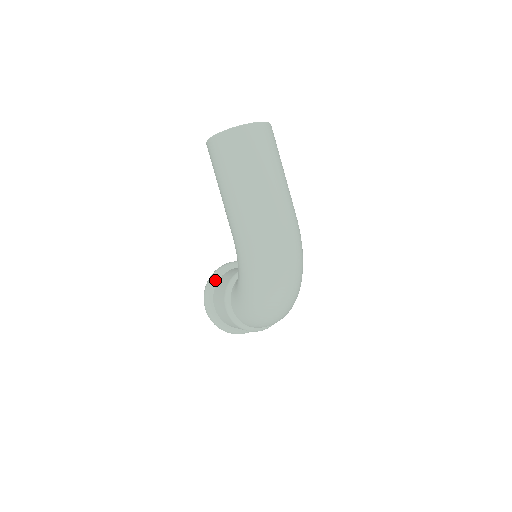
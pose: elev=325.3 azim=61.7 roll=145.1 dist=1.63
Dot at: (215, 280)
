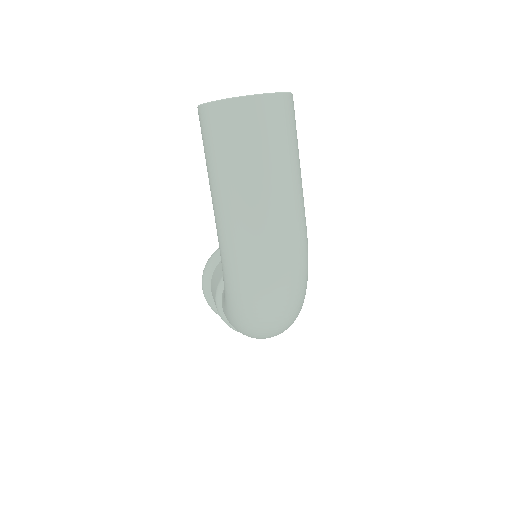
Dot at: (217, 260)
